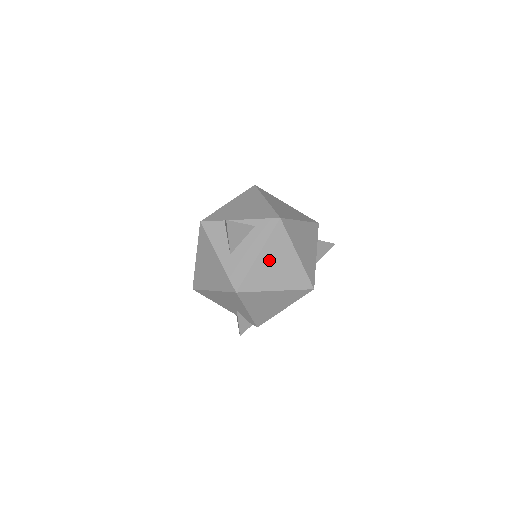
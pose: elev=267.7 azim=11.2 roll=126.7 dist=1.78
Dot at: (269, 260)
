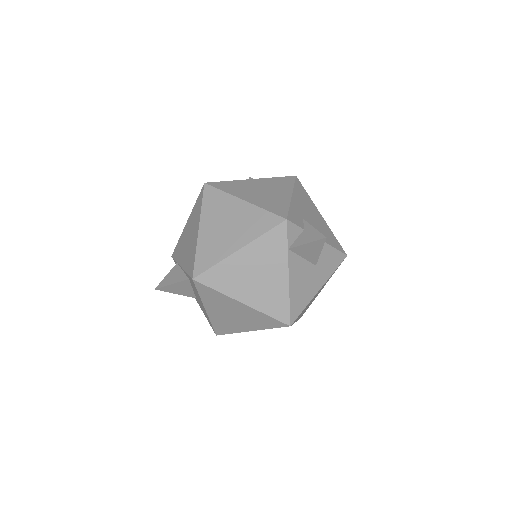
Dot at: (219, 311)
